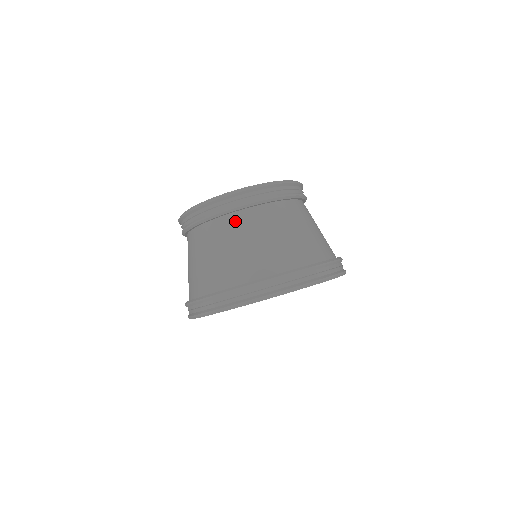
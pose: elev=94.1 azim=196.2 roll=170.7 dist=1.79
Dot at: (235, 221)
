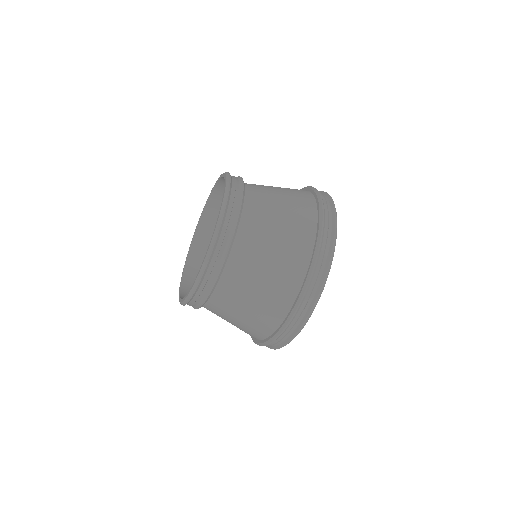
Dot at: (237, 262)
